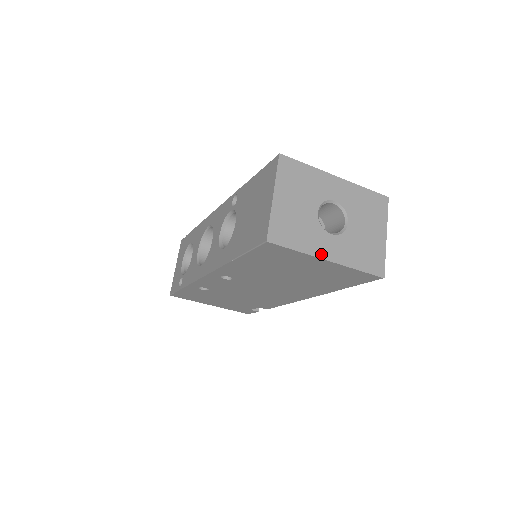
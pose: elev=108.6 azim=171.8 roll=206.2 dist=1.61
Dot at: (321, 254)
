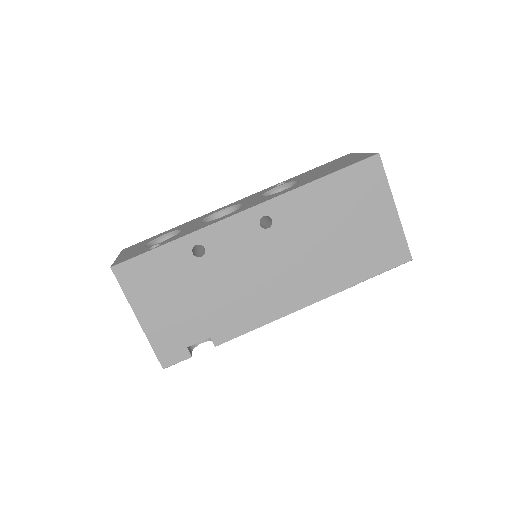
Dot at: (392, 200)
